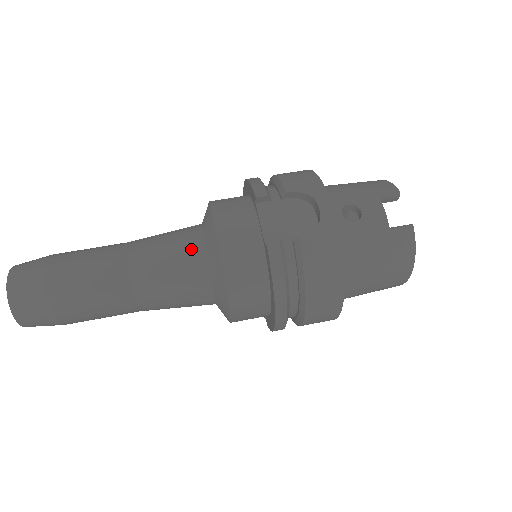
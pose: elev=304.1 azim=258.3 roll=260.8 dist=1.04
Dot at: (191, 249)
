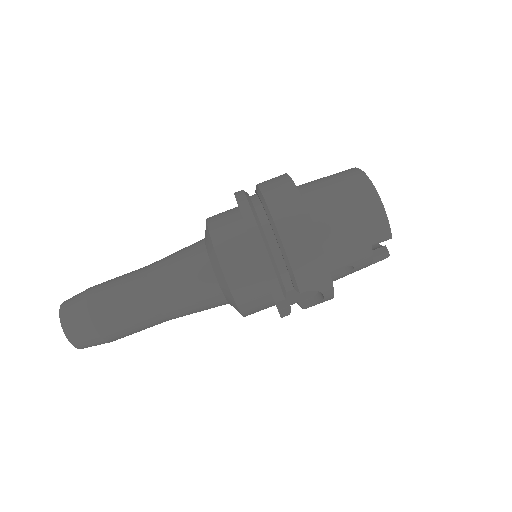
Dot at: (215, 304)
